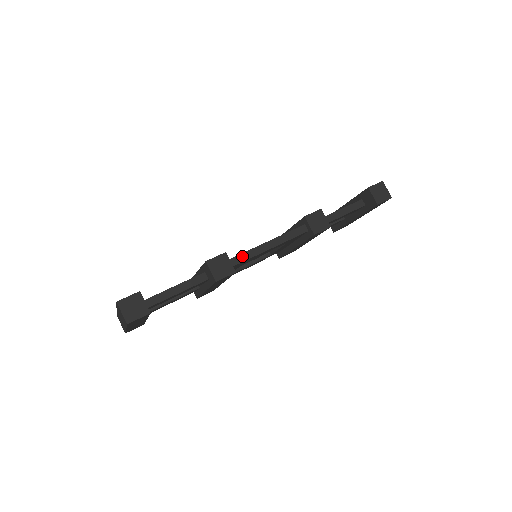
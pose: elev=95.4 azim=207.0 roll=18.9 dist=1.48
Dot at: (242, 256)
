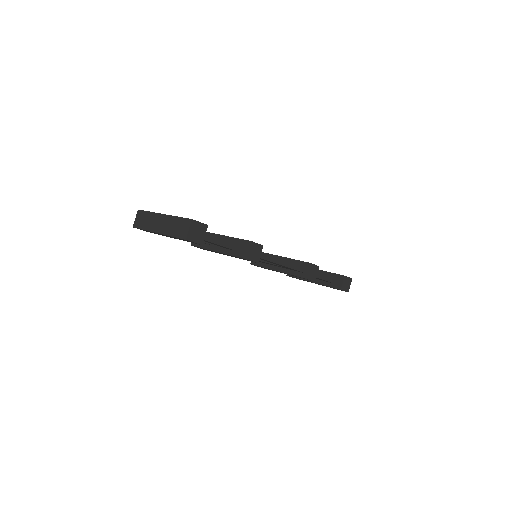
Dot at: (266, 255)
